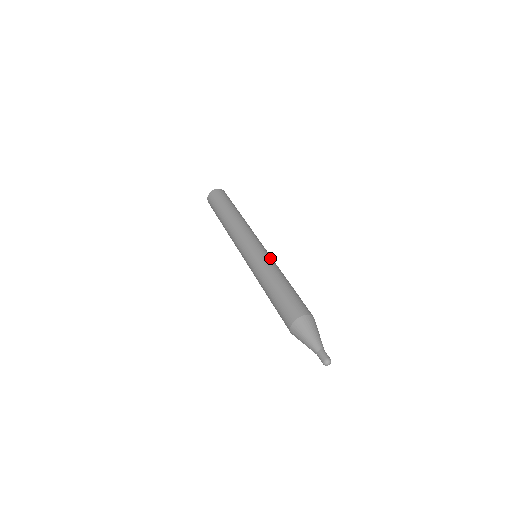
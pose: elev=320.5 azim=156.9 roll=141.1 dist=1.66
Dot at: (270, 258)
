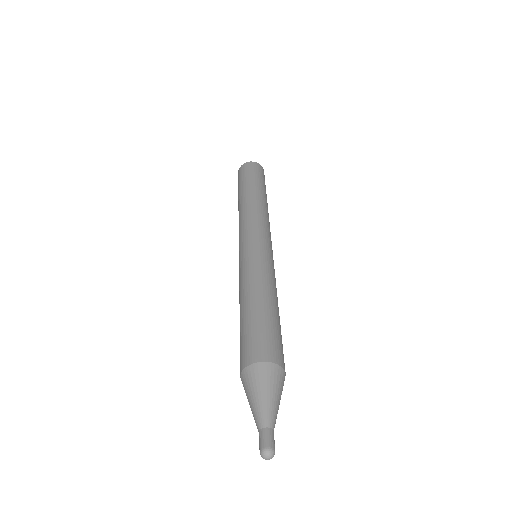
Dot at: occluded
